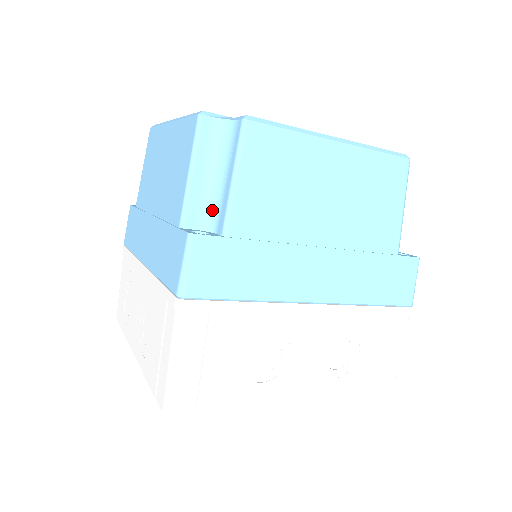
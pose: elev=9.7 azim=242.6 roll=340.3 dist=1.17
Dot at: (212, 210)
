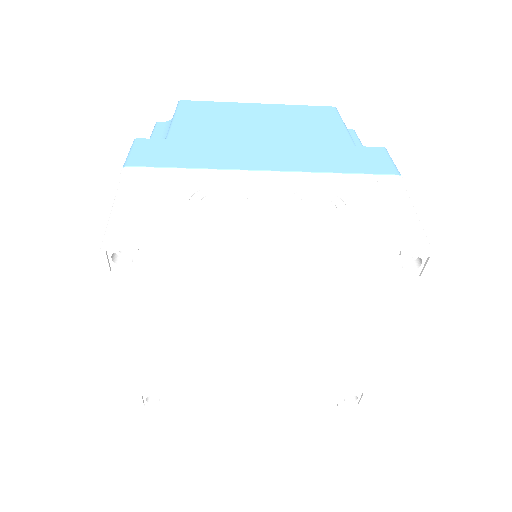
Dot at: occluded
